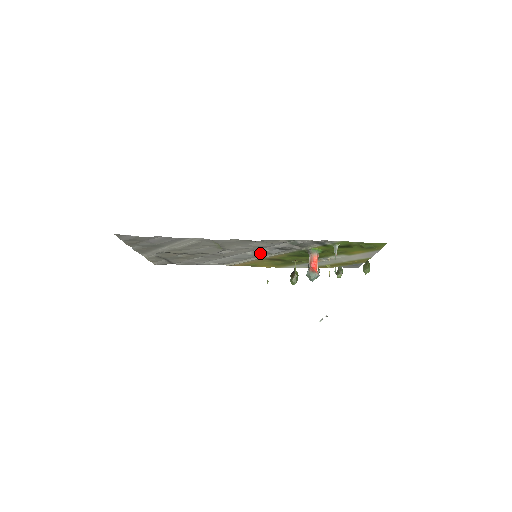
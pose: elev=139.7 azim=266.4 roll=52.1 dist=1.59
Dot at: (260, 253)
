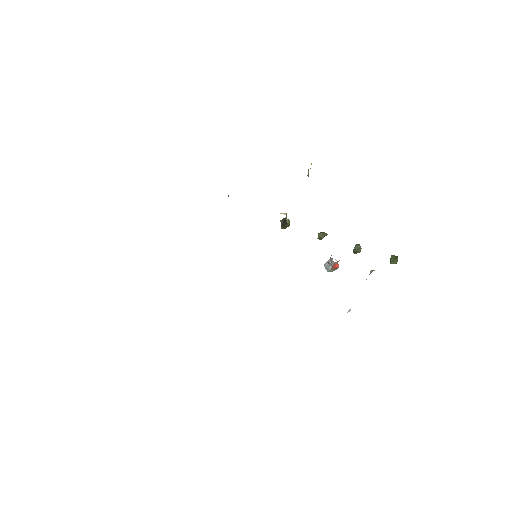
Dot at: occluded
